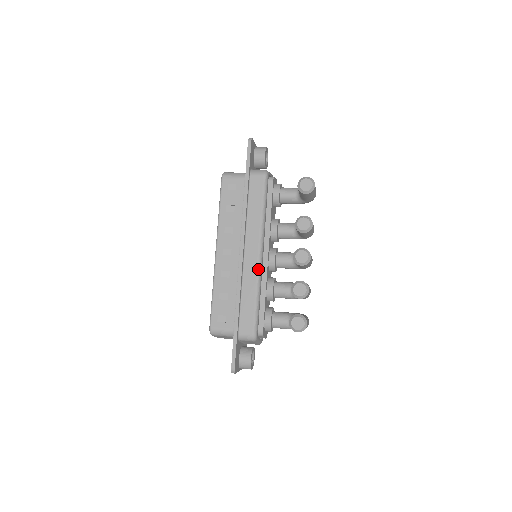
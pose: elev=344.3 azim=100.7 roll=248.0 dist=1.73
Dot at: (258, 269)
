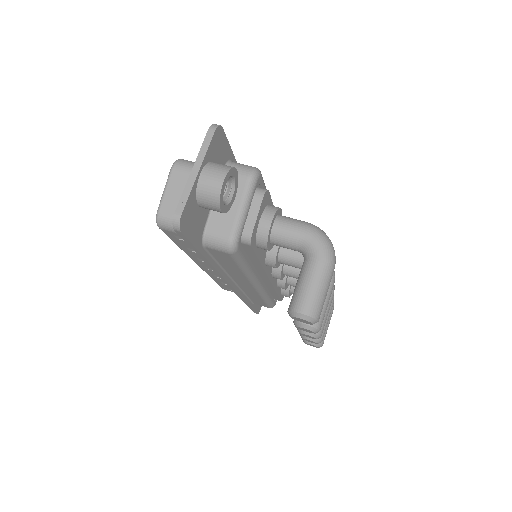
Dot at: (259, 293)
